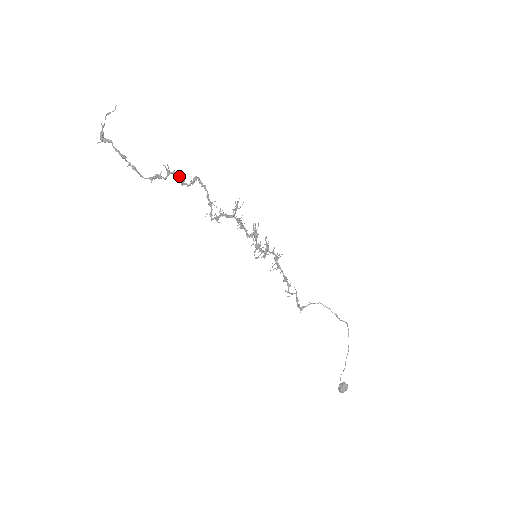
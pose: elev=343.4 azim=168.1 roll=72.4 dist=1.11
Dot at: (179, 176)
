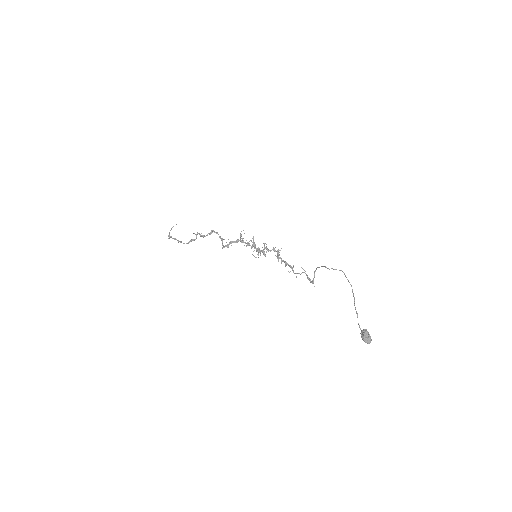
Dot at: (199, 233)
